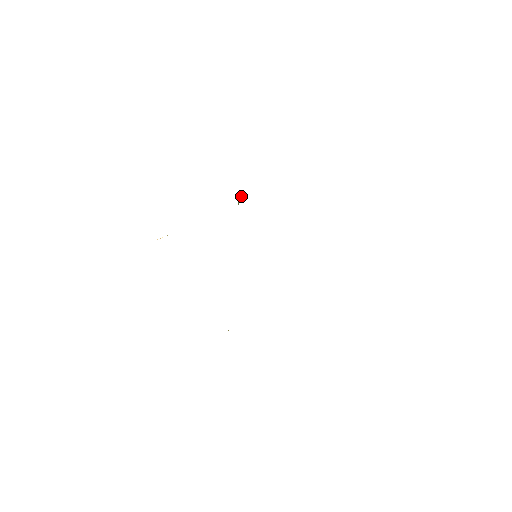
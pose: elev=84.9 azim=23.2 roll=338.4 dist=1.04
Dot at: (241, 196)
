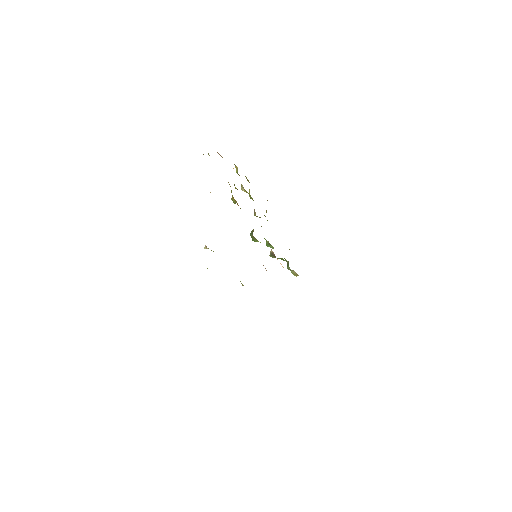
Dot at: occluded
